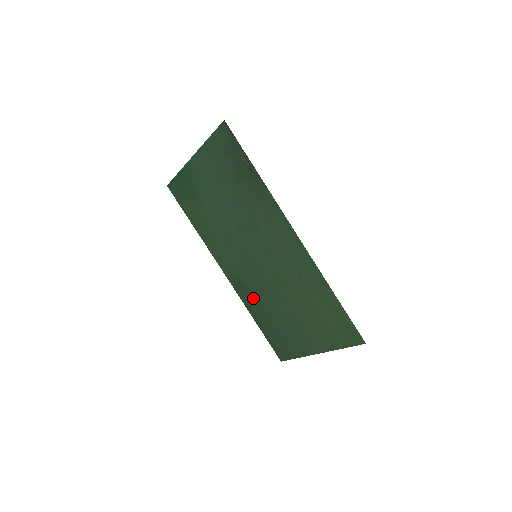
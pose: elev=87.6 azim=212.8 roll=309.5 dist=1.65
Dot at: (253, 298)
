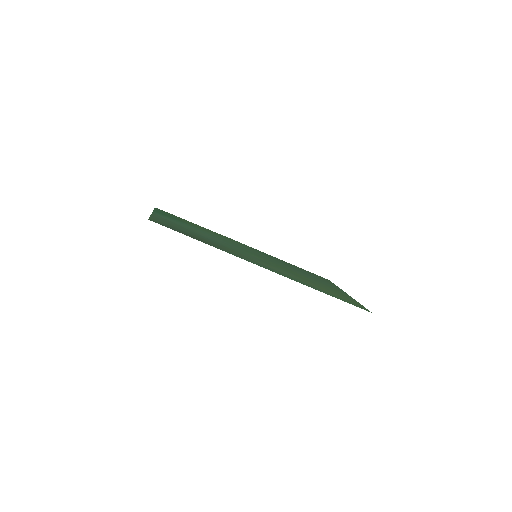
Dot at: occluded
